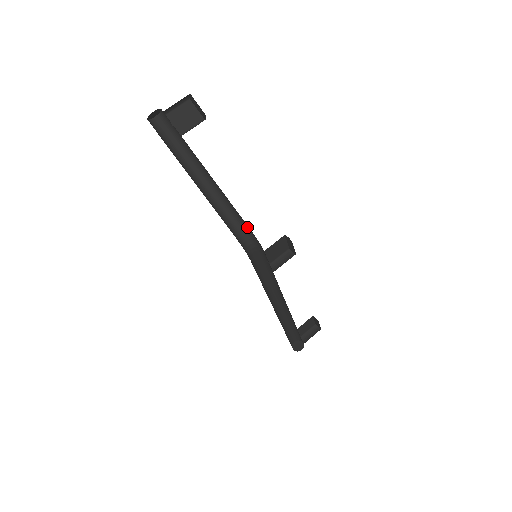
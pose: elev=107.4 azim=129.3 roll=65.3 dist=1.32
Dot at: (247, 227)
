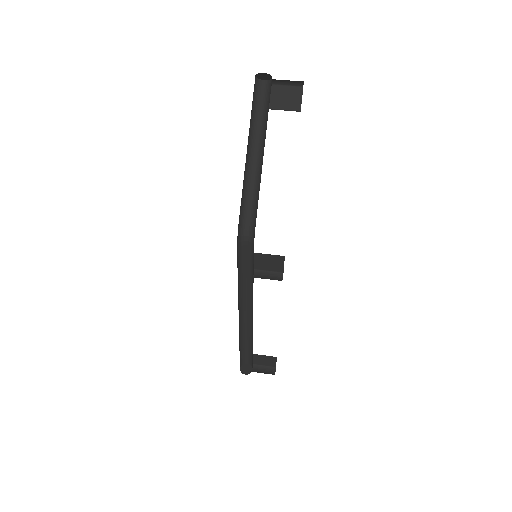
Dot at: occluded
